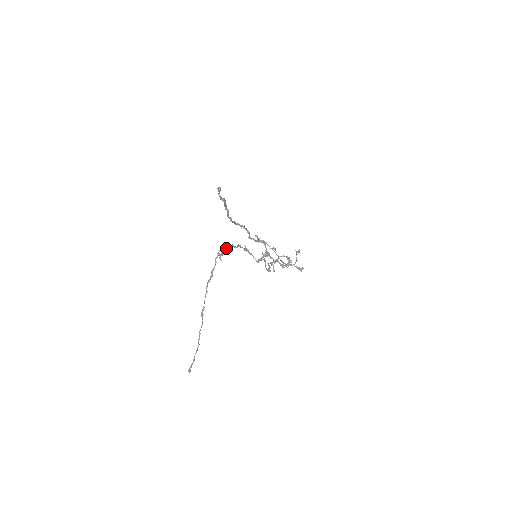
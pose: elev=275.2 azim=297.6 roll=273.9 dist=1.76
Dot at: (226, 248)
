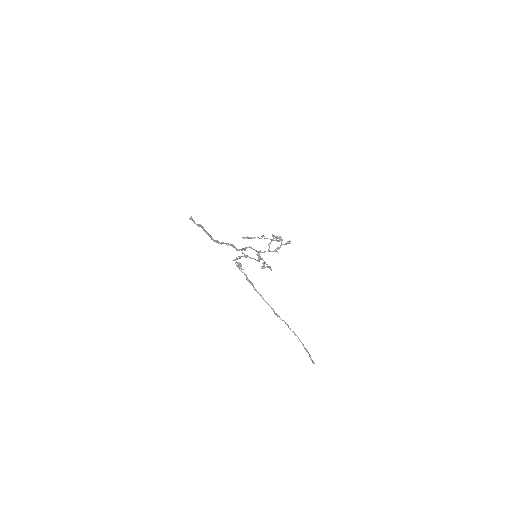
Dot at: (236, 261)
